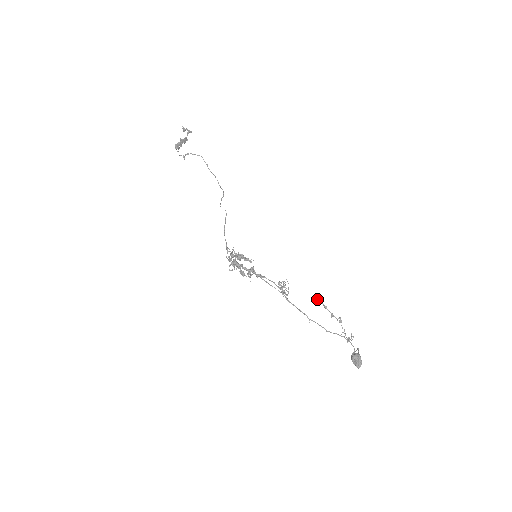
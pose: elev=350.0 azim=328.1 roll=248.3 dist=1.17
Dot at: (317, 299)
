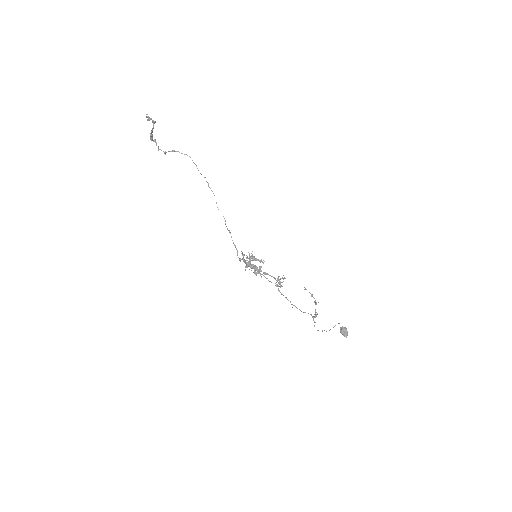
Dot at: (305, 289)
